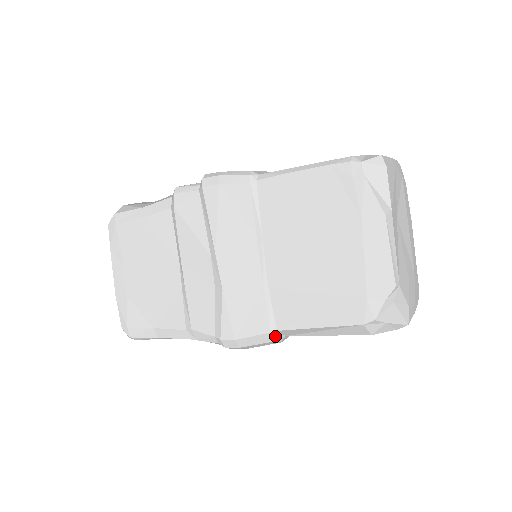
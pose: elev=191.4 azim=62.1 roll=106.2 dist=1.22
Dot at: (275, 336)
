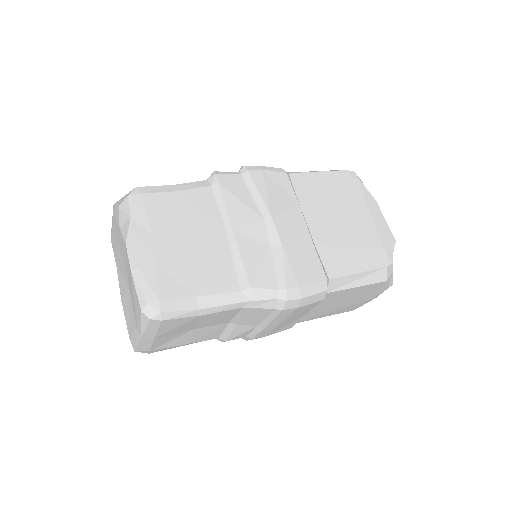
Dot at: (328, 285)
